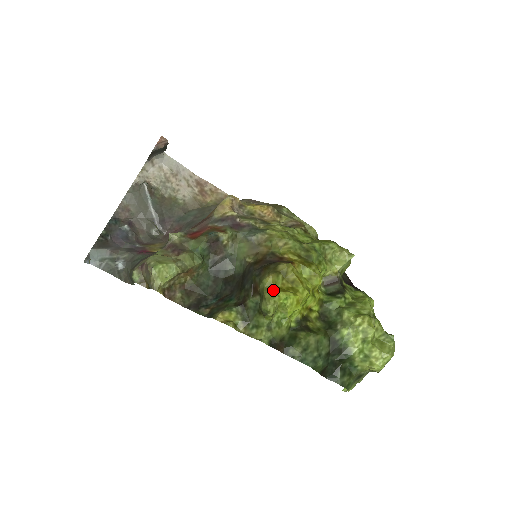
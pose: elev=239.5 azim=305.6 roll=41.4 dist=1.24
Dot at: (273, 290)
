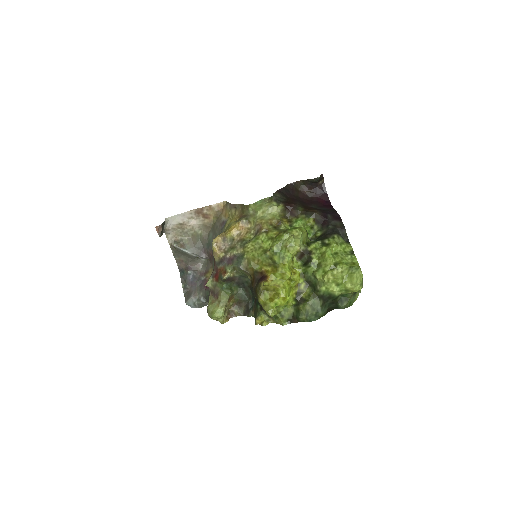
Dot at: (266, 305)
